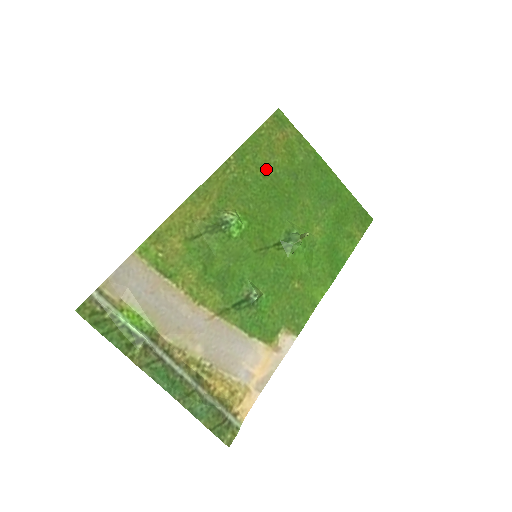
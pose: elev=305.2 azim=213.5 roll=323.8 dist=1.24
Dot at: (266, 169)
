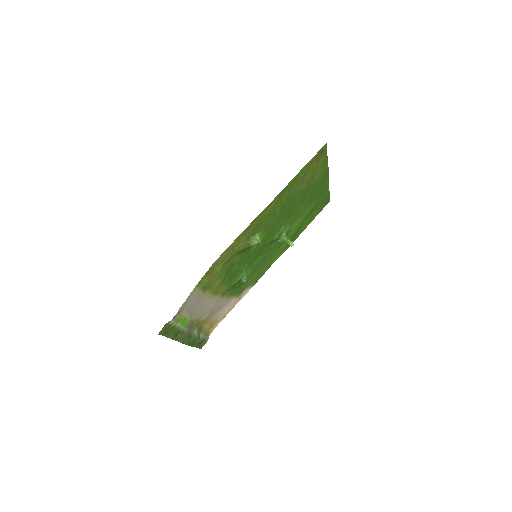
Dot at: (291, 196)
